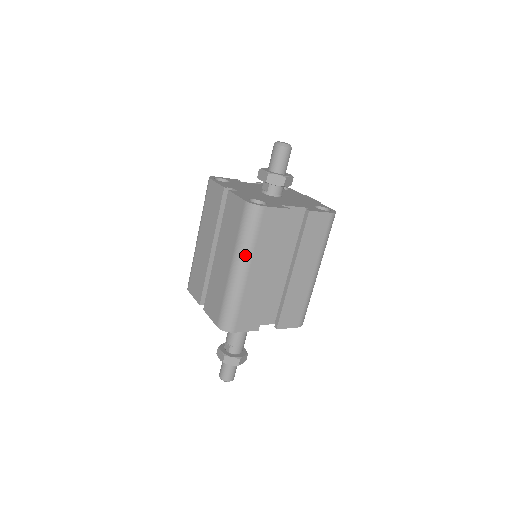
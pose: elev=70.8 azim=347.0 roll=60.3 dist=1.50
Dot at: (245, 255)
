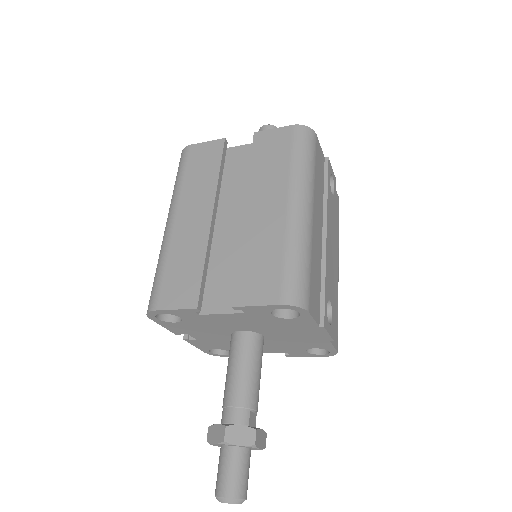
Dot at: (172, 202)
